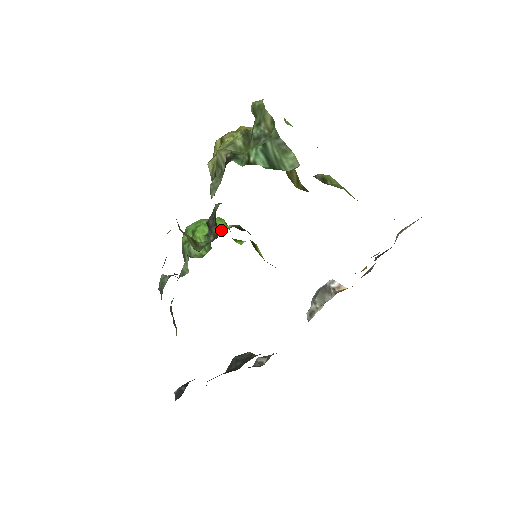
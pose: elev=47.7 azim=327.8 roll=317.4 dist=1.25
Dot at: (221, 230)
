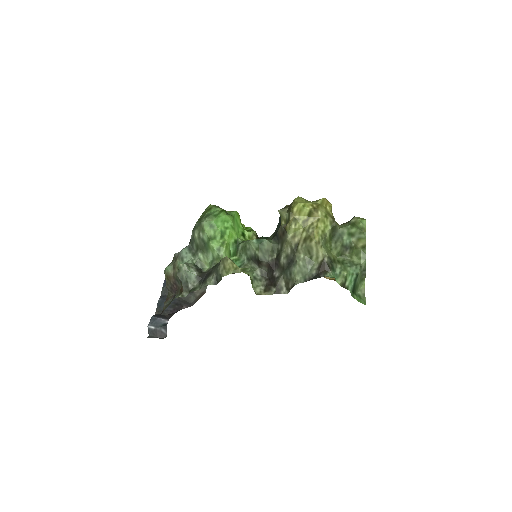
Dot at: (245, 237)
